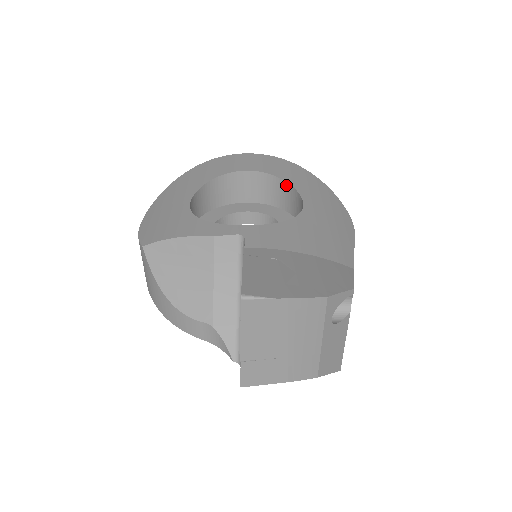
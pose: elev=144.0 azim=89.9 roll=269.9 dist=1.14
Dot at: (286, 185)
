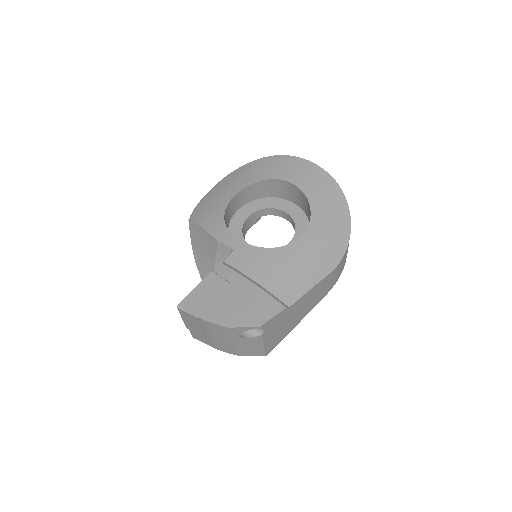
Dot at: (310, 208)
